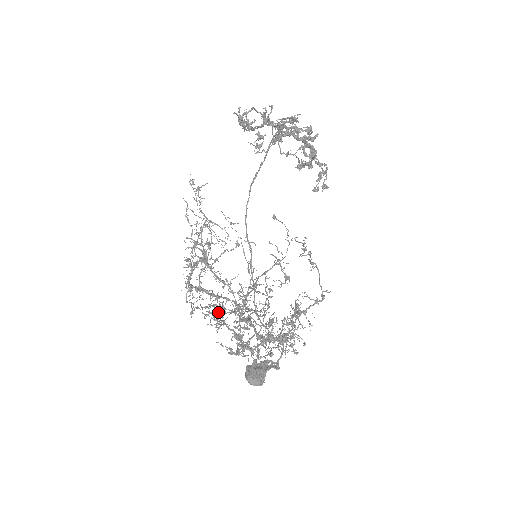
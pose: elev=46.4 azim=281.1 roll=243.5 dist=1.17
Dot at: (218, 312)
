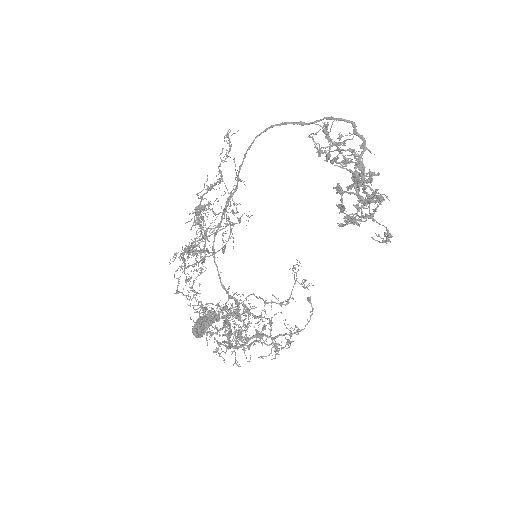
Dot at: (209, 318)
